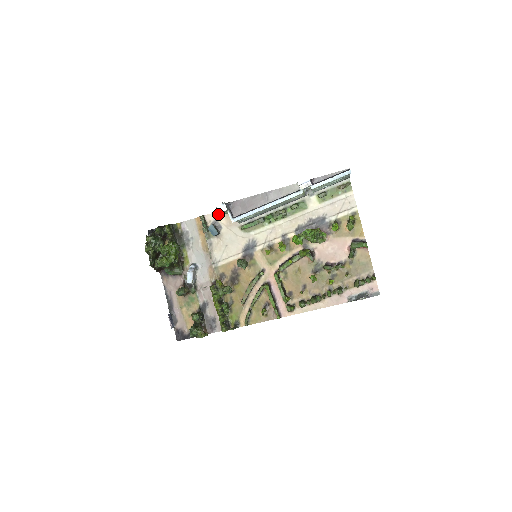
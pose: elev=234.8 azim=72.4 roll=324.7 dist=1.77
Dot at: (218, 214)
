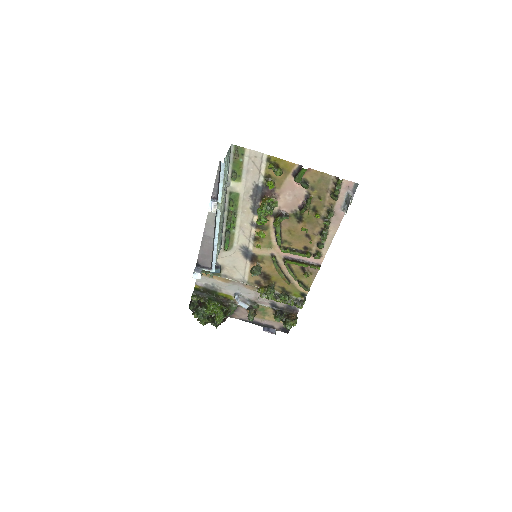
Dot at: occluded
